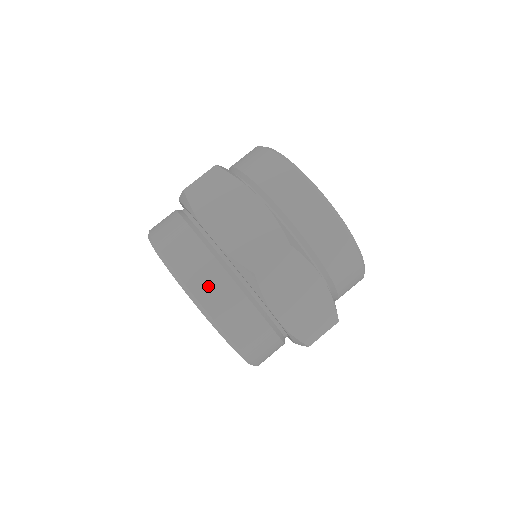
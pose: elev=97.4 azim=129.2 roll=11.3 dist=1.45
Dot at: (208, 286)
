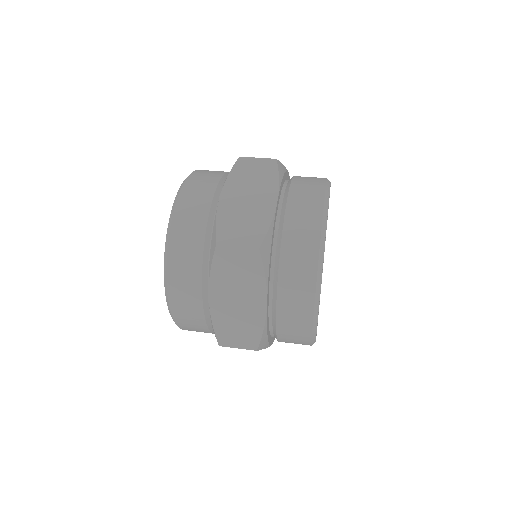
Dot at: (209, 171)
